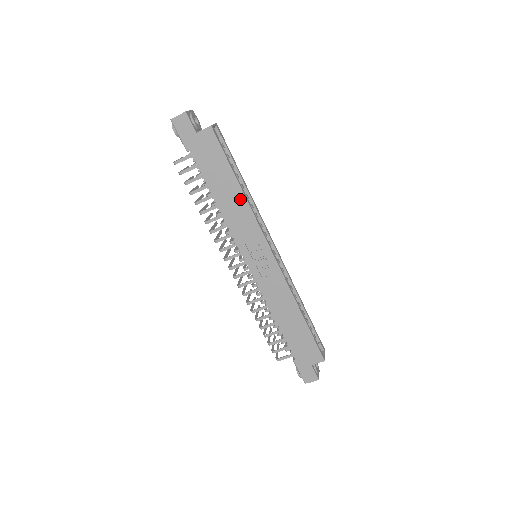
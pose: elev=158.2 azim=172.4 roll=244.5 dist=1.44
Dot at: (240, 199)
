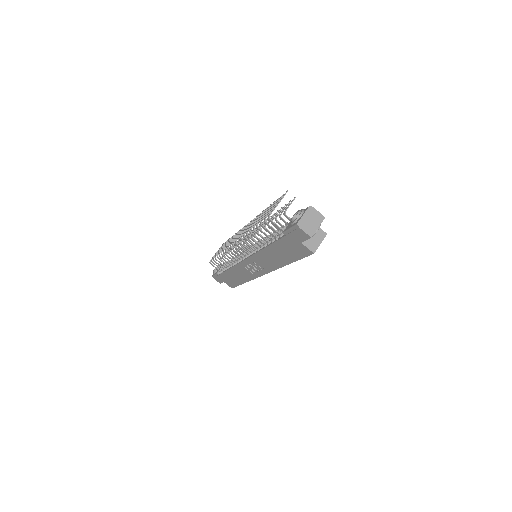
Dot at: (279, 263)
